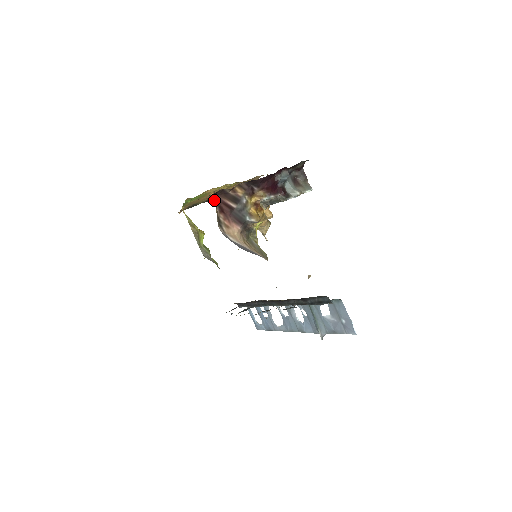
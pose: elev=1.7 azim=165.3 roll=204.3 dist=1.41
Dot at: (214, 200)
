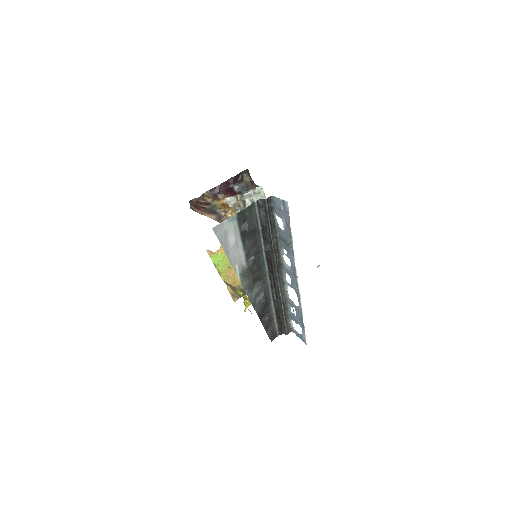
Dot at: (190, 204)
